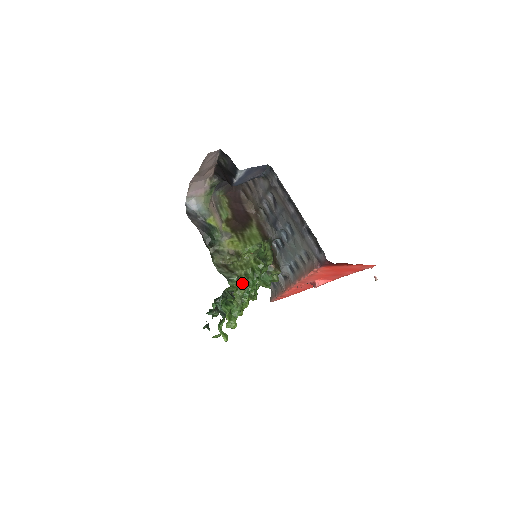
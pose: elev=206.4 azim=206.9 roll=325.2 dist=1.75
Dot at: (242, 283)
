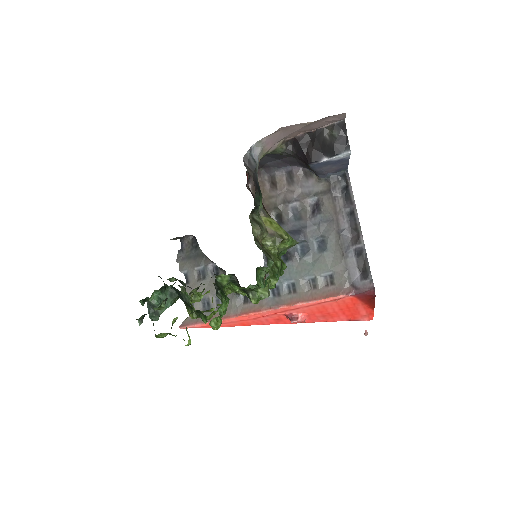
Dot at: (275, 273)
